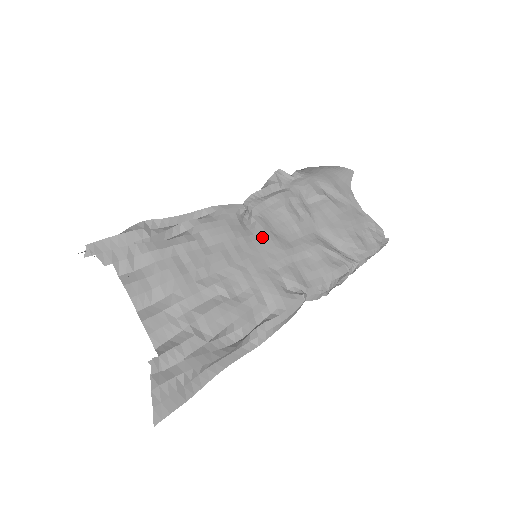
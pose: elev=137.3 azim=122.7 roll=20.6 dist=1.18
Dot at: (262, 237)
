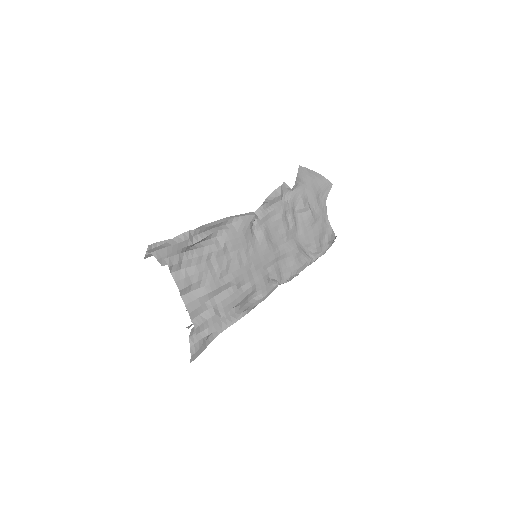
Dot at: (263, 244)
